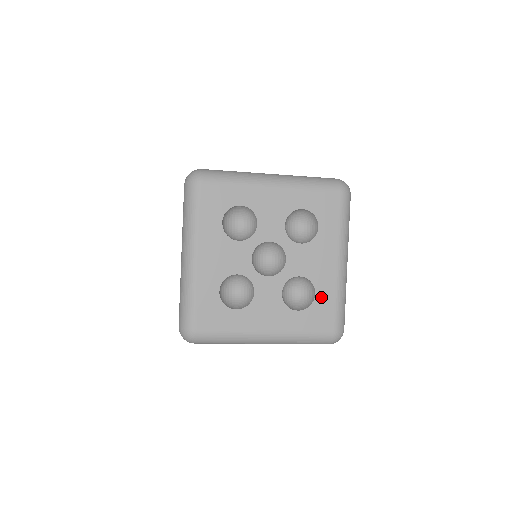
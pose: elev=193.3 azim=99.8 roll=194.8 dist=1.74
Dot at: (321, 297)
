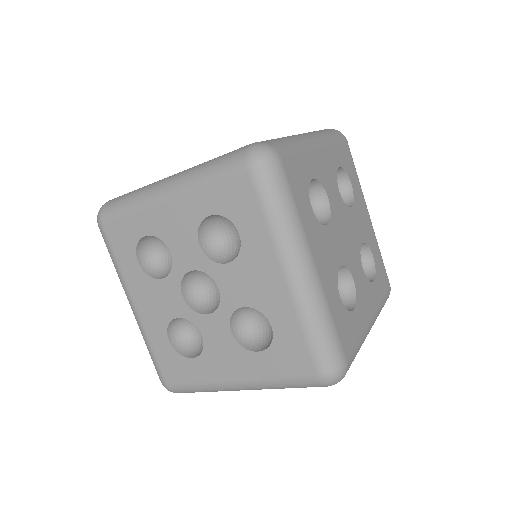
Dot at: (281, 330)
